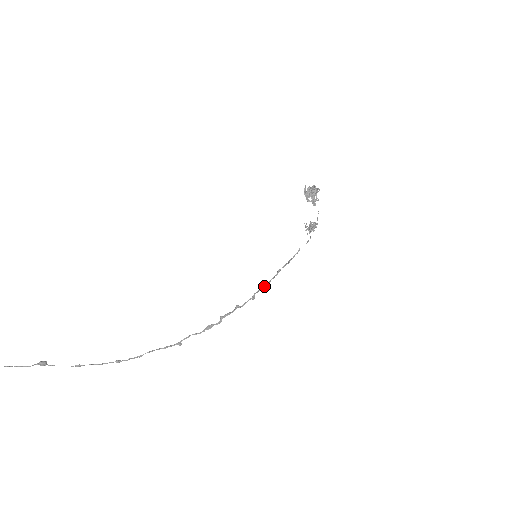
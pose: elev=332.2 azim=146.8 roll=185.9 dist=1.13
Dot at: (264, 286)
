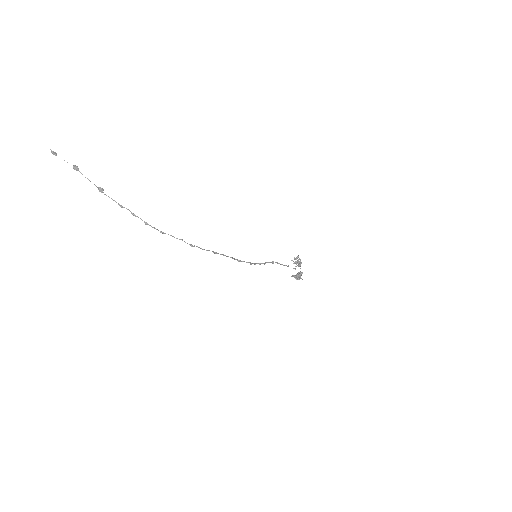
Dot at: (260, 263)
